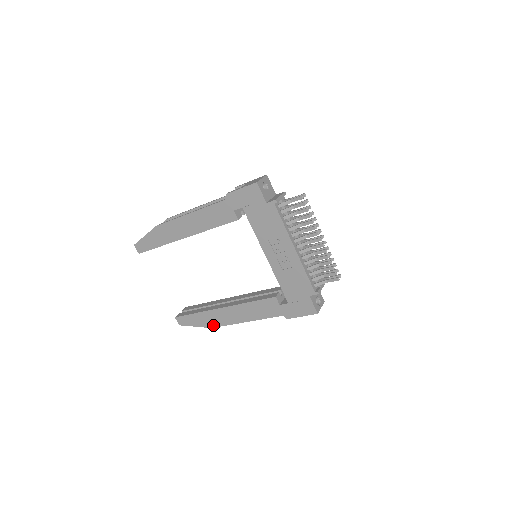
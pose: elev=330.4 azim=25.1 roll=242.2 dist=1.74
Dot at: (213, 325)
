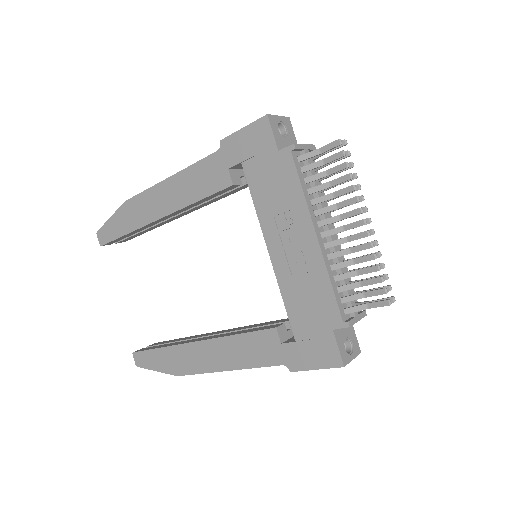
Dot at: (180, 371)
